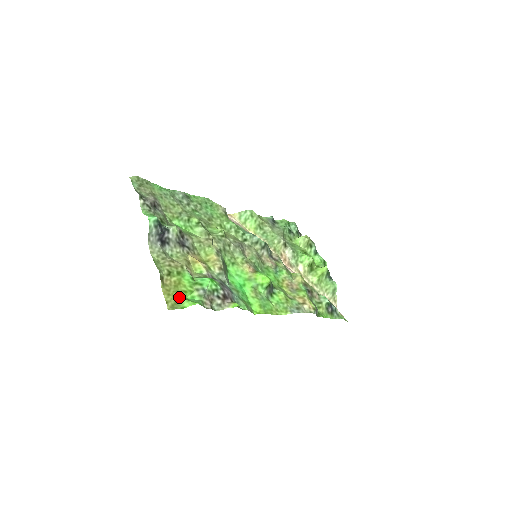
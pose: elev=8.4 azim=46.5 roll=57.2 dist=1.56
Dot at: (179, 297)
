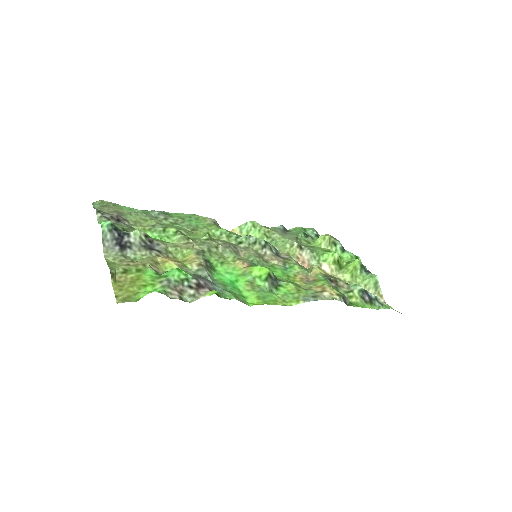
Dot at: (135, 291)
